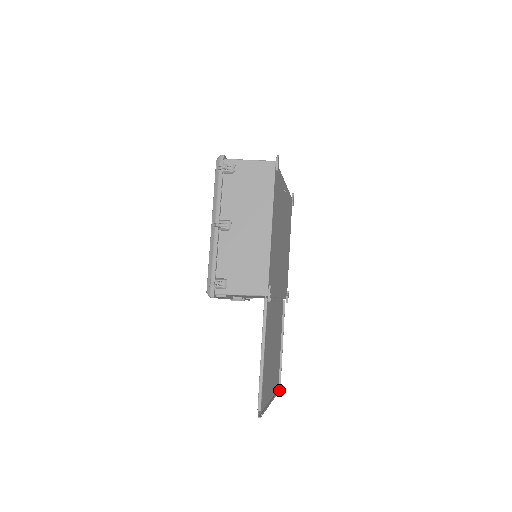
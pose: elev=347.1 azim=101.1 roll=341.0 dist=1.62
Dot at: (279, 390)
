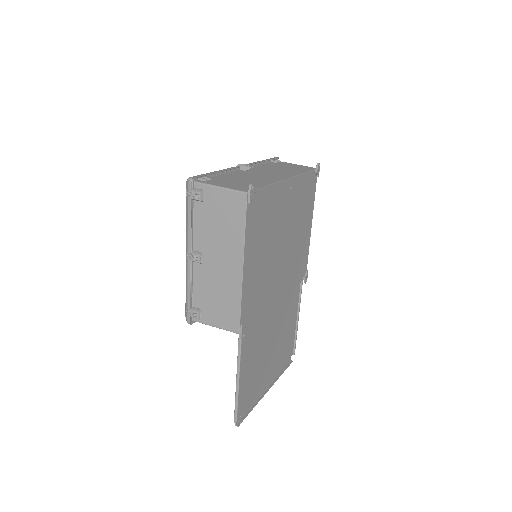
Dot at: occluded
